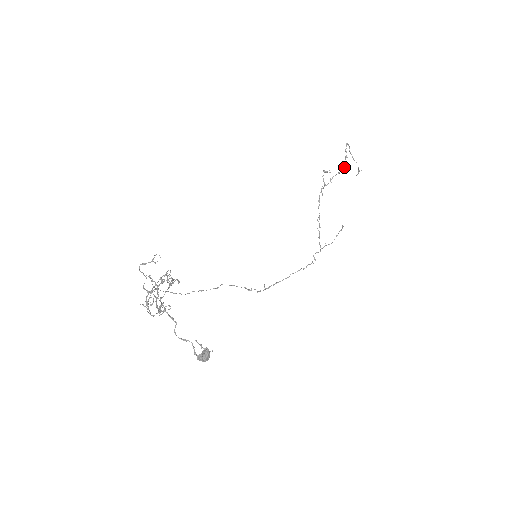
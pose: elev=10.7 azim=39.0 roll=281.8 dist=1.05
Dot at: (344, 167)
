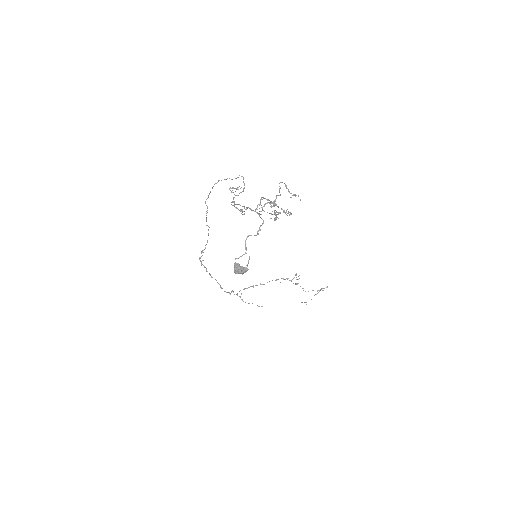
Dot at: occluded
